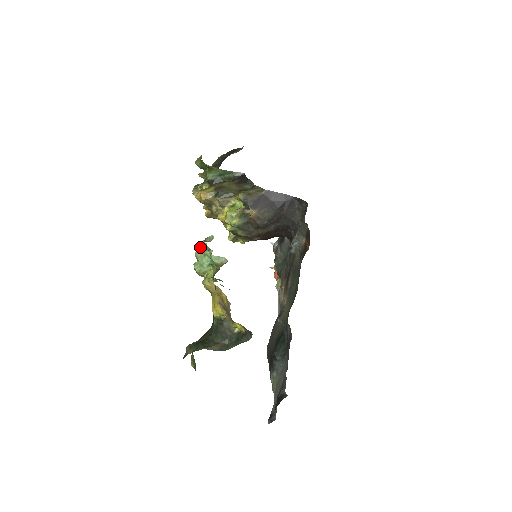
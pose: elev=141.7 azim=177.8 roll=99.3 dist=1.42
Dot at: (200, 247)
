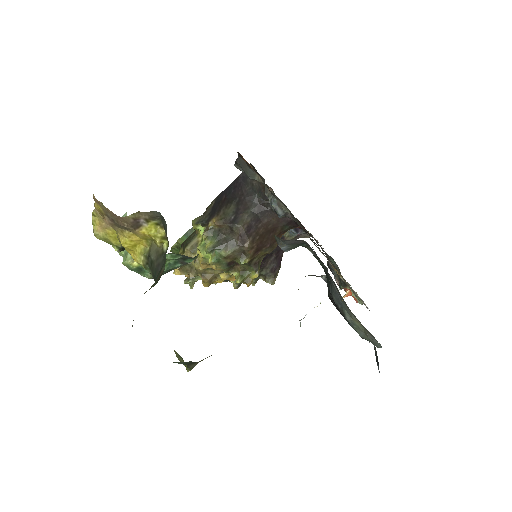
Dot at: occluded
